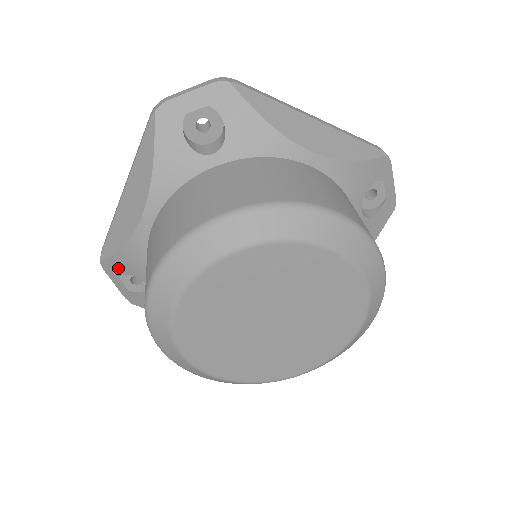
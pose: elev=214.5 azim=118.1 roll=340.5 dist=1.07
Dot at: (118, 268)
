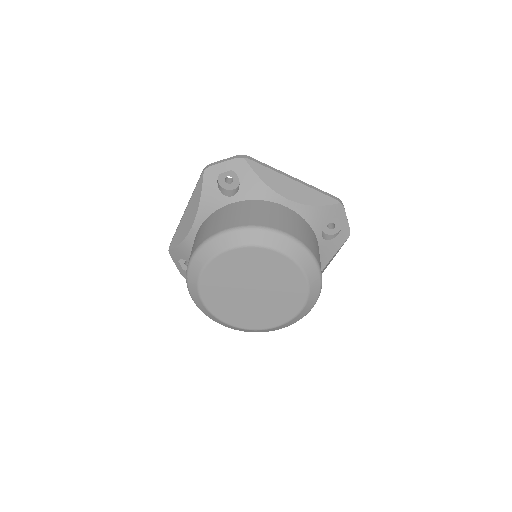
Dot at: (178, 255)
